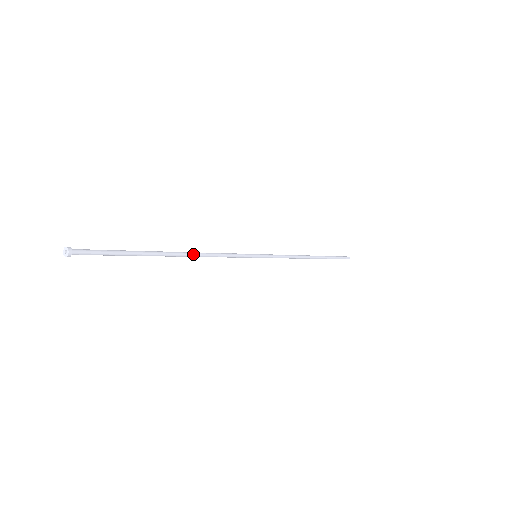
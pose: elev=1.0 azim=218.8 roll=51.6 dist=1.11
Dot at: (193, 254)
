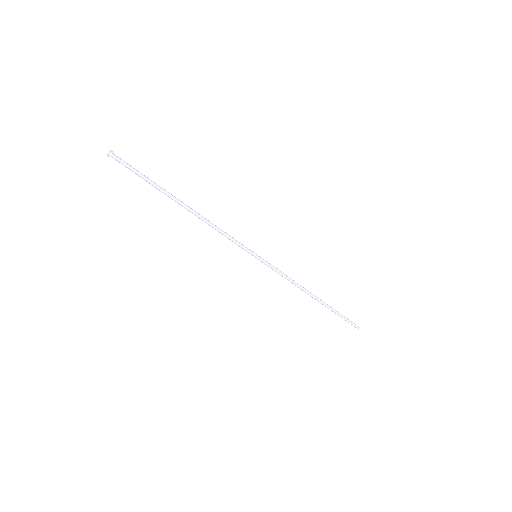
Dot at: occluded
